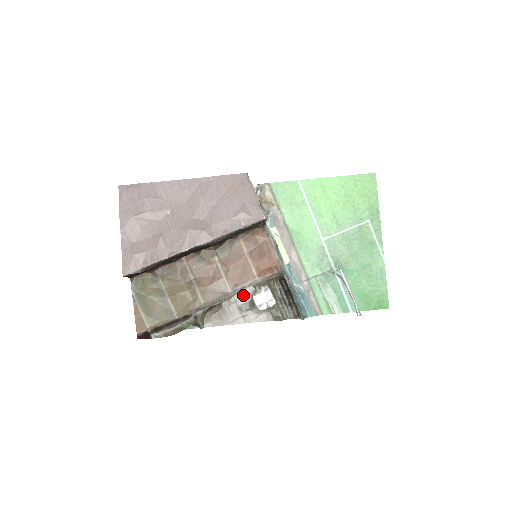
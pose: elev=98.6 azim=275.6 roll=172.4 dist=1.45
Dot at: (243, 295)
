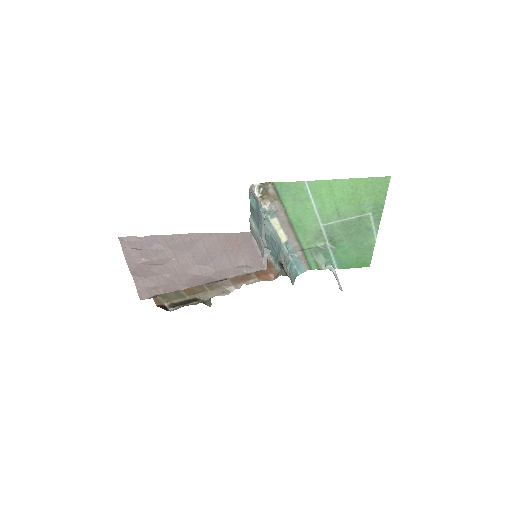
Dot at: occluded
